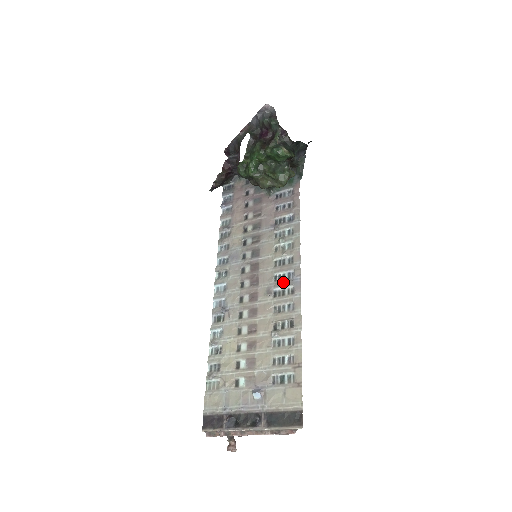
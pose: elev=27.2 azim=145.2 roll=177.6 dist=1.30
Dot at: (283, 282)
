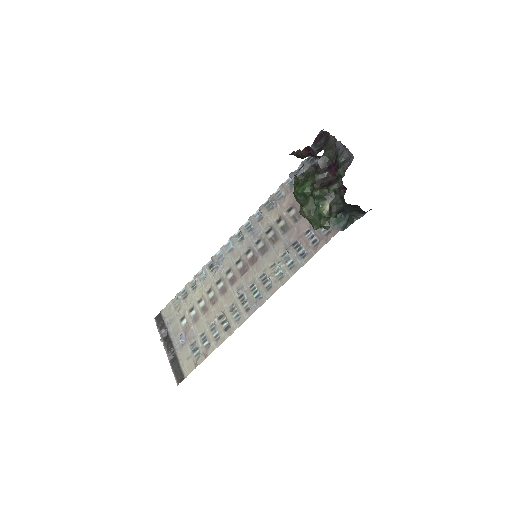
Dot at: (251, 295)
